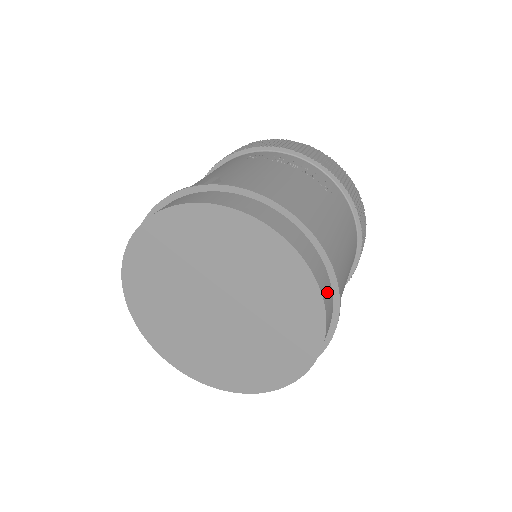
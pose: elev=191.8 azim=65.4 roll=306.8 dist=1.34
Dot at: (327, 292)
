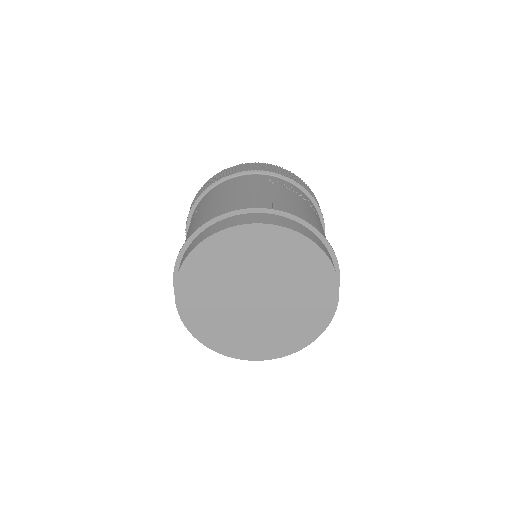
Dot at: occluded
